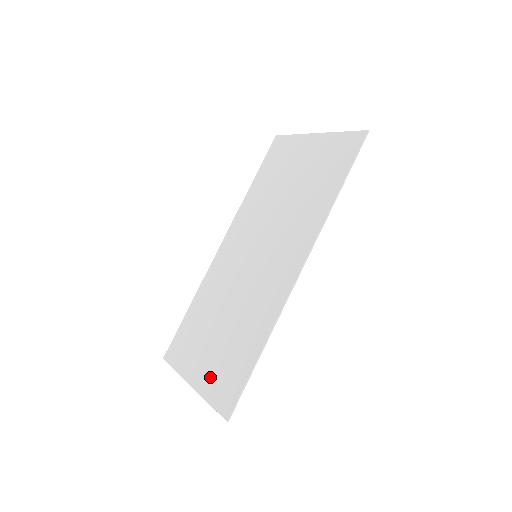
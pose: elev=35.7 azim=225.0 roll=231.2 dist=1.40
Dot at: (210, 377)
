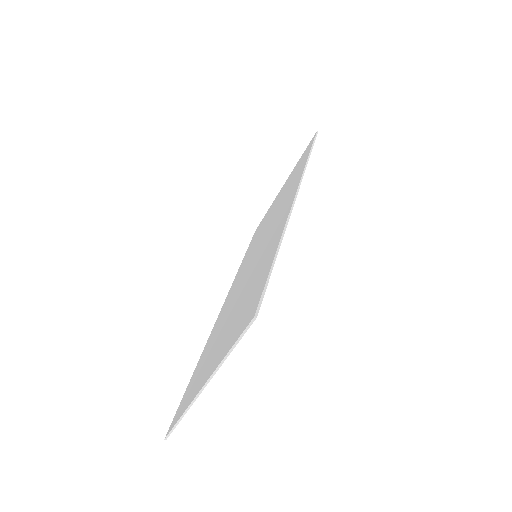
Dot at: (225, 343)
